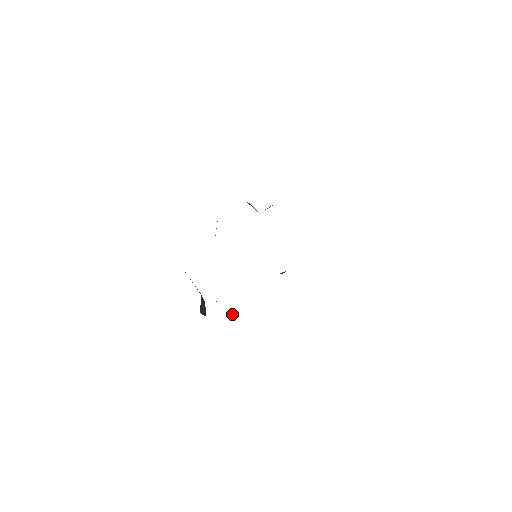
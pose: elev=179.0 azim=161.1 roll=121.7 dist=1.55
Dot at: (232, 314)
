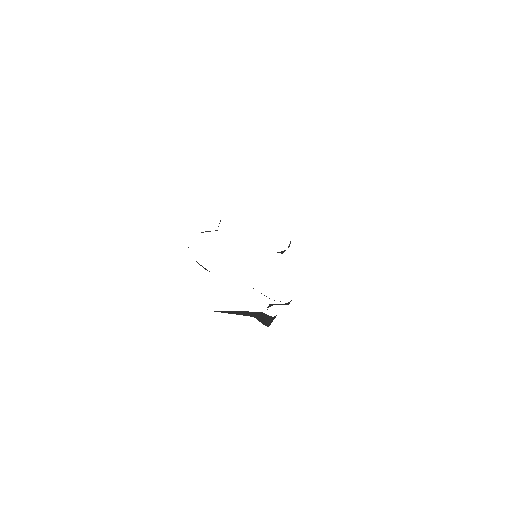
Dot at: (289, 303)
